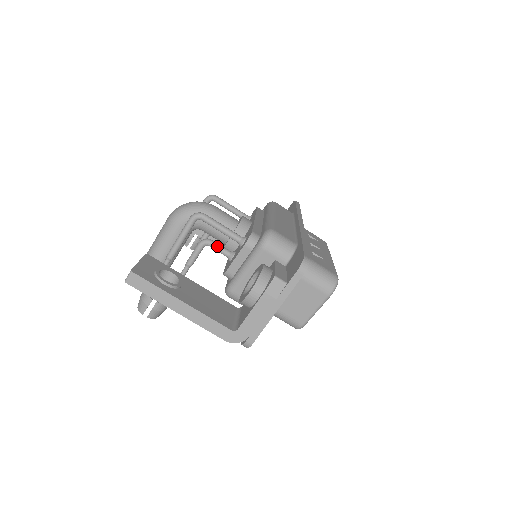
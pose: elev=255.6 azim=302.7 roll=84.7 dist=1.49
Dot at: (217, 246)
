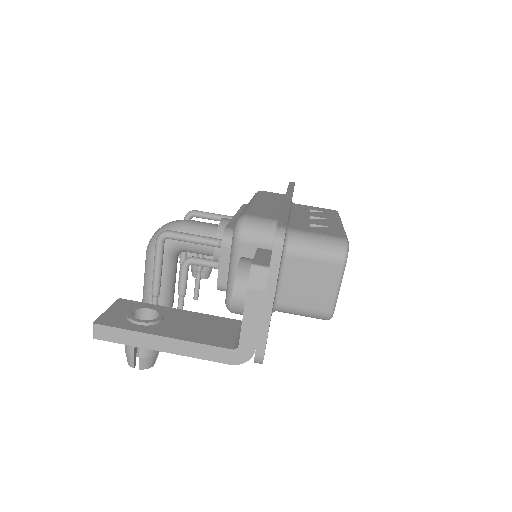
Dot at: (201, 261)
